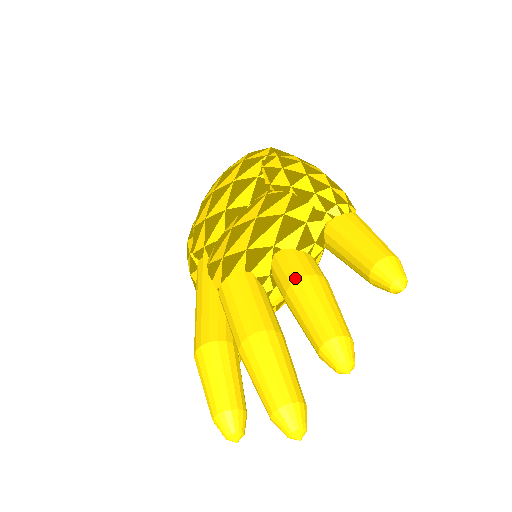
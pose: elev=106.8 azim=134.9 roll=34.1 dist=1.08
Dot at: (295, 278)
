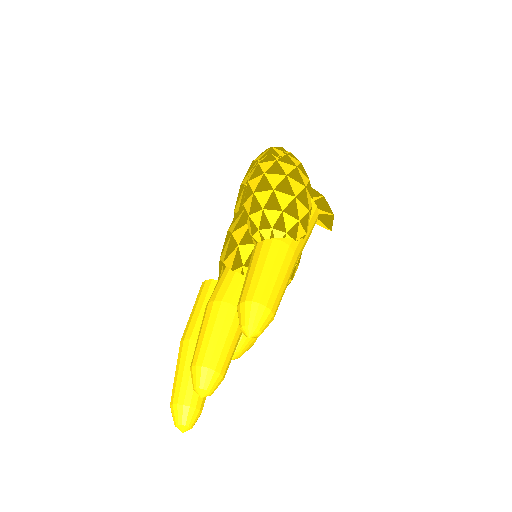
Dot at: (208, 301)
